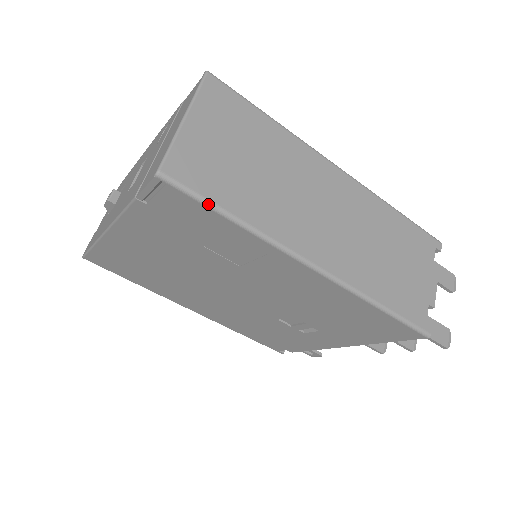
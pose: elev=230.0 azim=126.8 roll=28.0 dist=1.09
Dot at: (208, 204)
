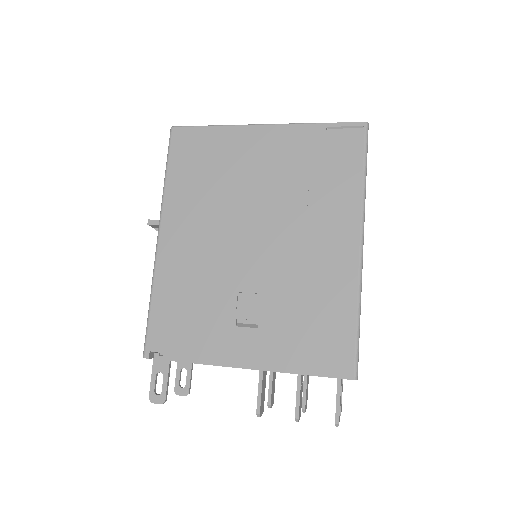
Dot at: (366, 156)
